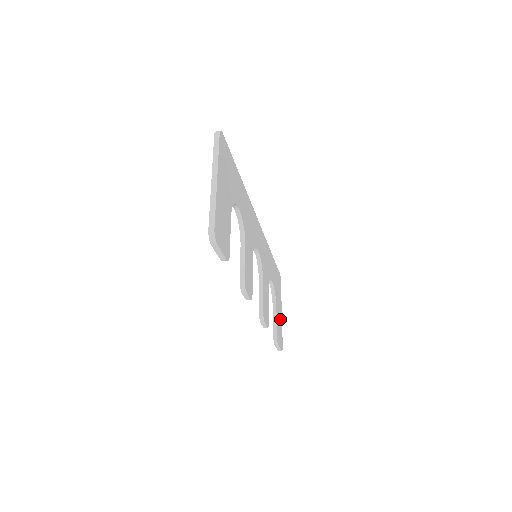
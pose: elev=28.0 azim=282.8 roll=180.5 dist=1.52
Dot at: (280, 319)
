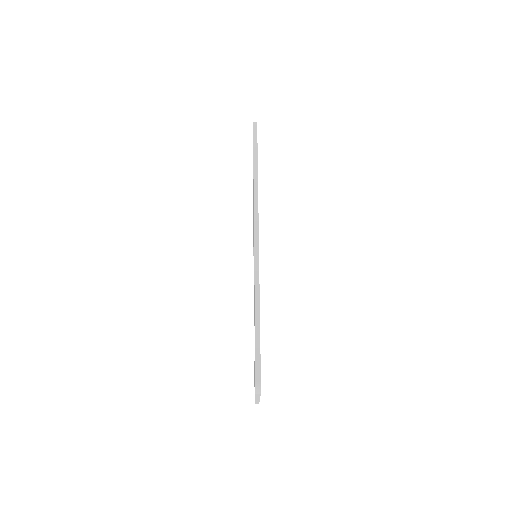
Dot at: occluded
